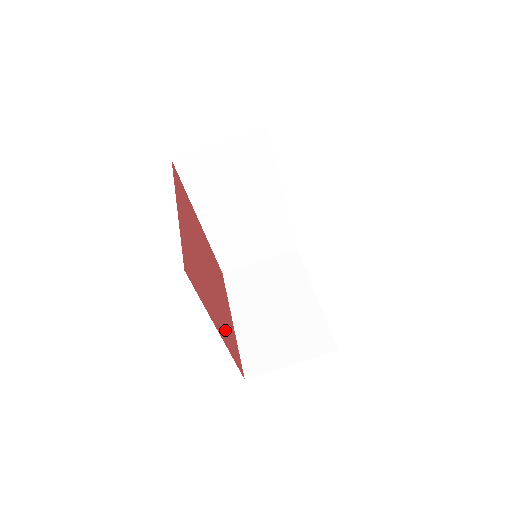
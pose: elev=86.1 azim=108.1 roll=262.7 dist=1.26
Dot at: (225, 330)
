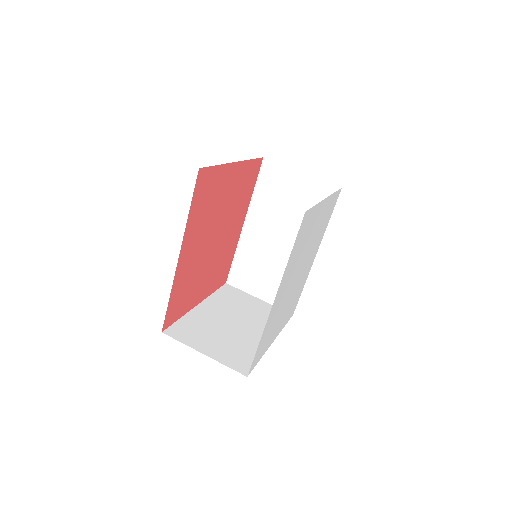
Dot at: (186, 277)
